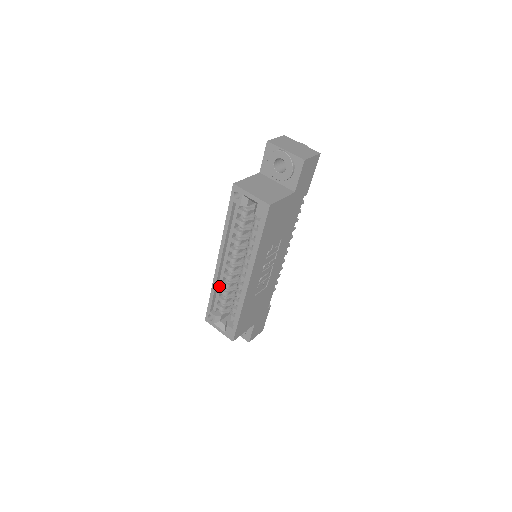
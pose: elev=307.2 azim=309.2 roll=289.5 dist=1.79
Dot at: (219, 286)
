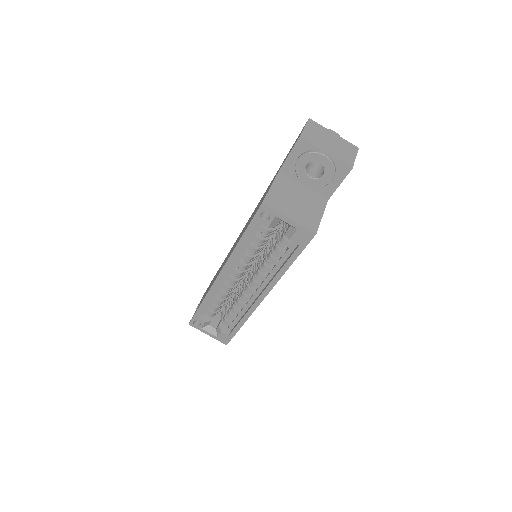
Dot at: (213, 295)
